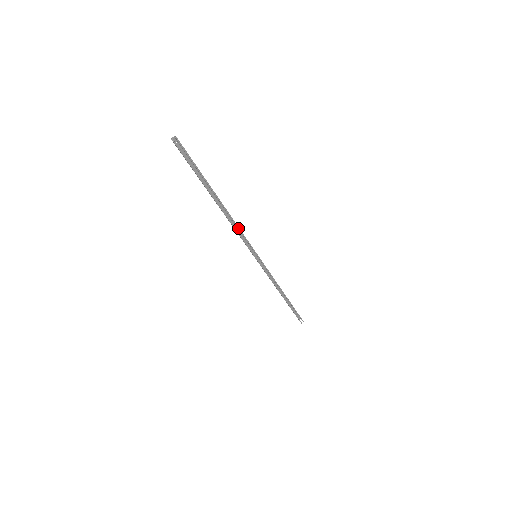
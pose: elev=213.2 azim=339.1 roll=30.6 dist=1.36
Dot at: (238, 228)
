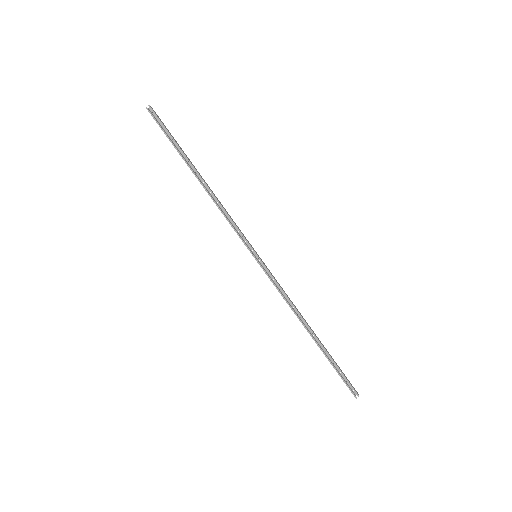
Dot at: (223, 209)
